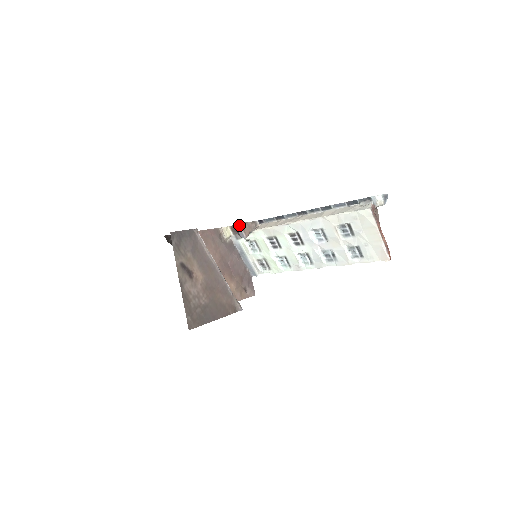
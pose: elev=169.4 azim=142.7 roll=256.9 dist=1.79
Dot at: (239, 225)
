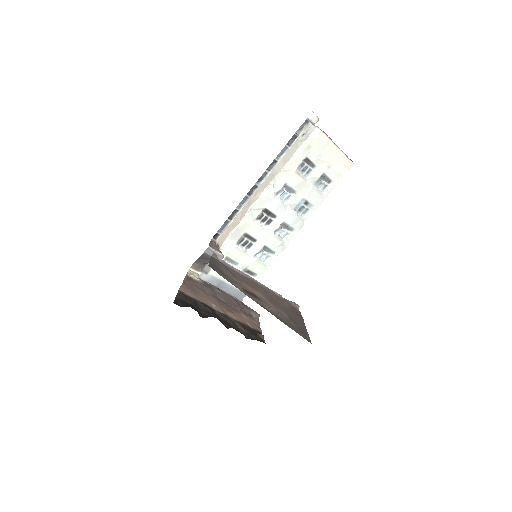
Dot at: (210, 248)
